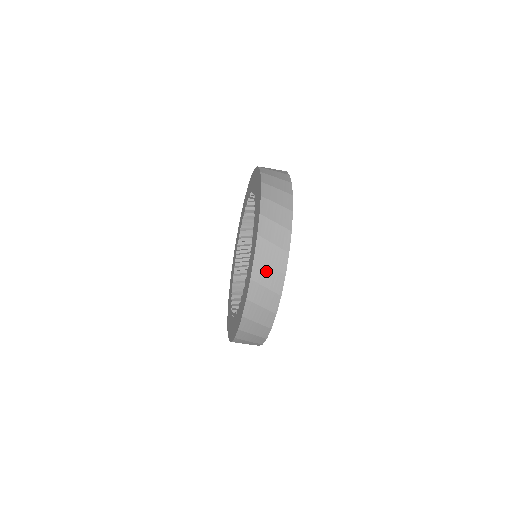
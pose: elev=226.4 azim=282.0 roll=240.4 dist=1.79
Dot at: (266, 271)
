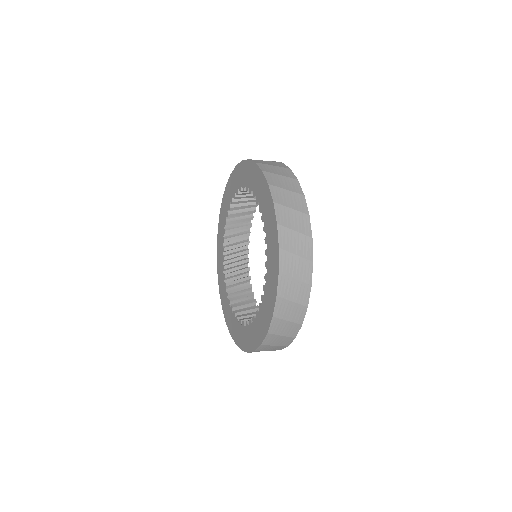
Dot at: (288, 307)
